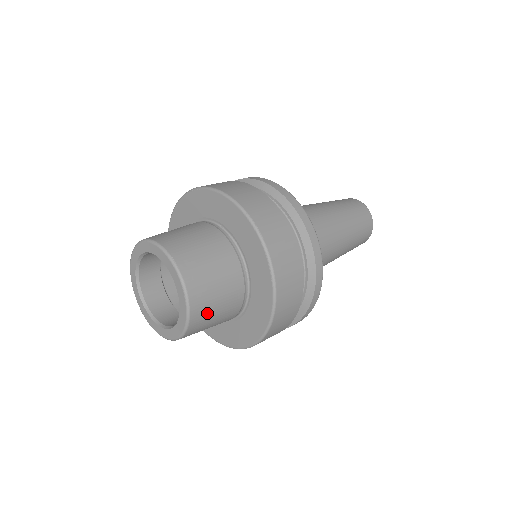
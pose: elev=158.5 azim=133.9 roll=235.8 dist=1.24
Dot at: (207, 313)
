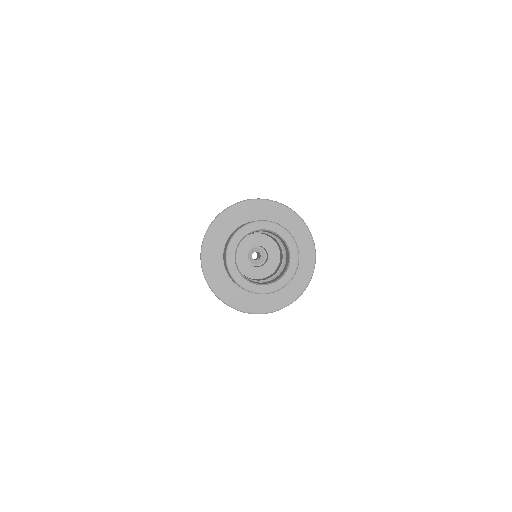
Dot at: occluded
